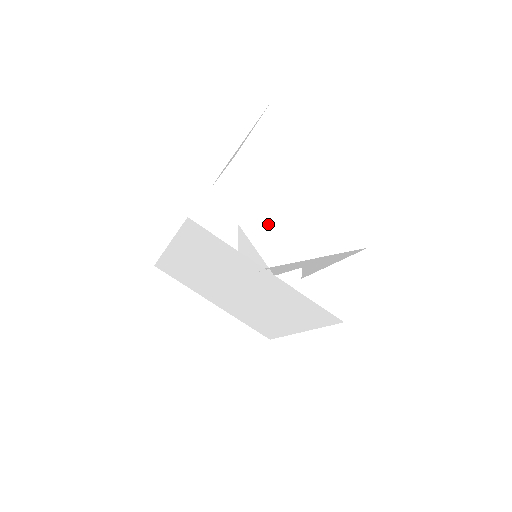
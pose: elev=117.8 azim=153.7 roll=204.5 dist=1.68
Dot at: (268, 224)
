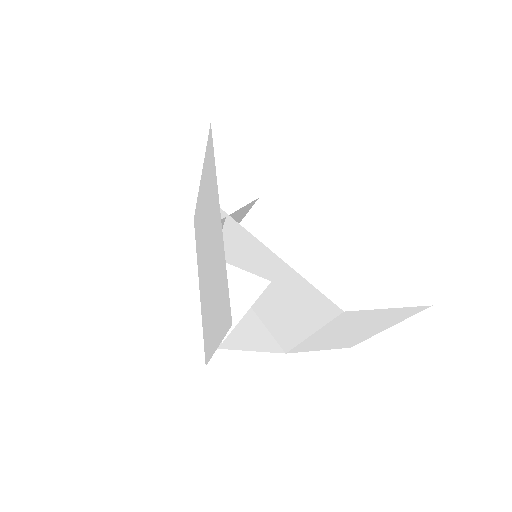
Dot at: occluded
